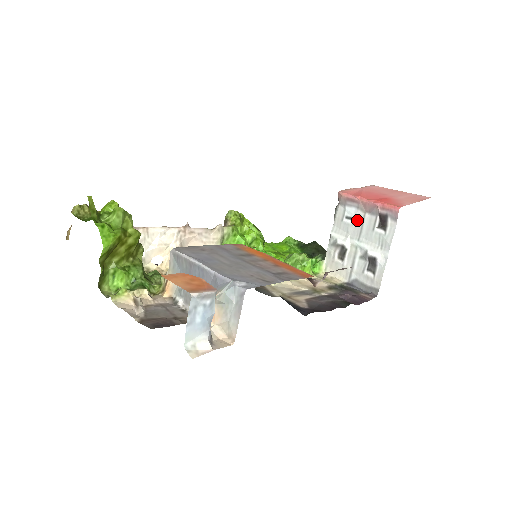
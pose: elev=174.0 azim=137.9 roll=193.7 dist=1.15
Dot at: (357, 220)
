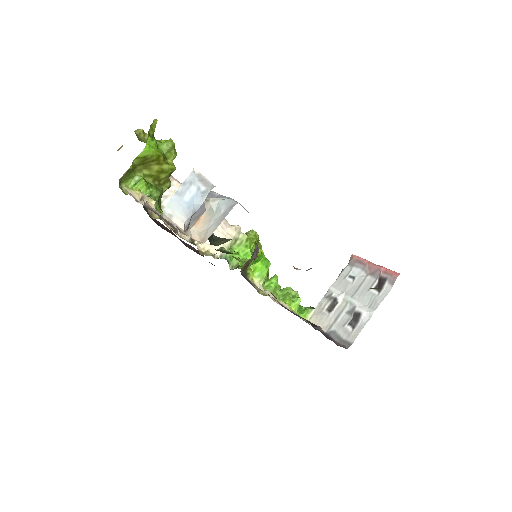
Dot at: (358, 280)
